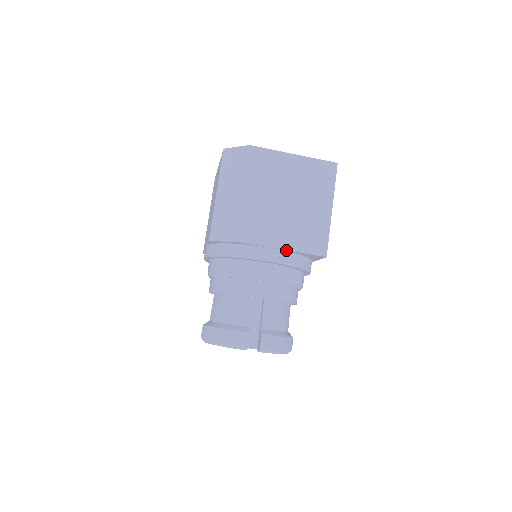
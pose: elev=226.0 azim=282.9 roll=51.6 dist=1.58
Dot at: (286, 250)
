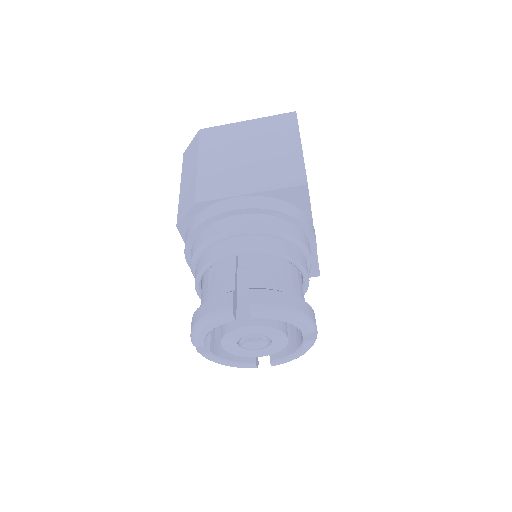
Dot at: (256, 193)
